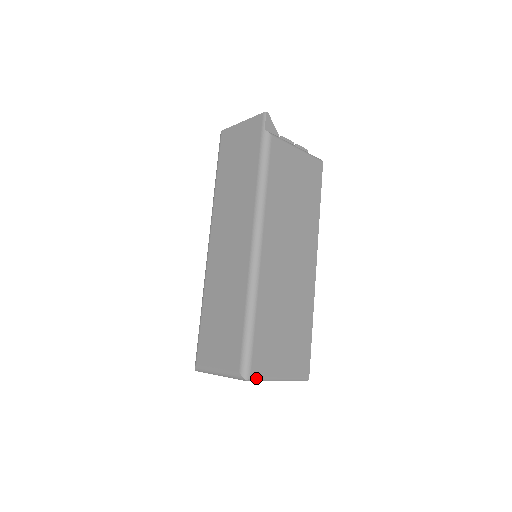
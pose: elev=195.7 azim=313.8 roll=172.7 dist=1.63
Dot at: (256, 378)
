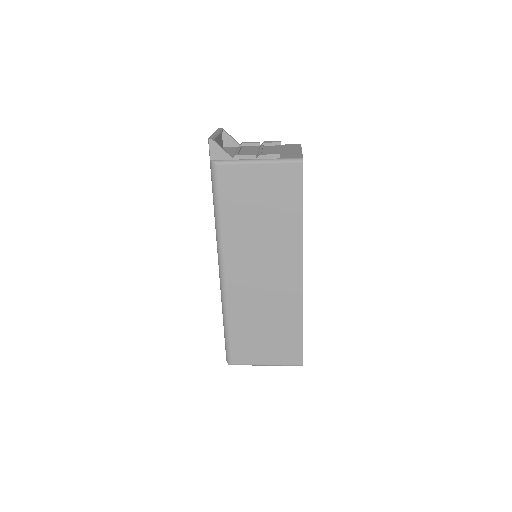
Dot at: (238, 364)
